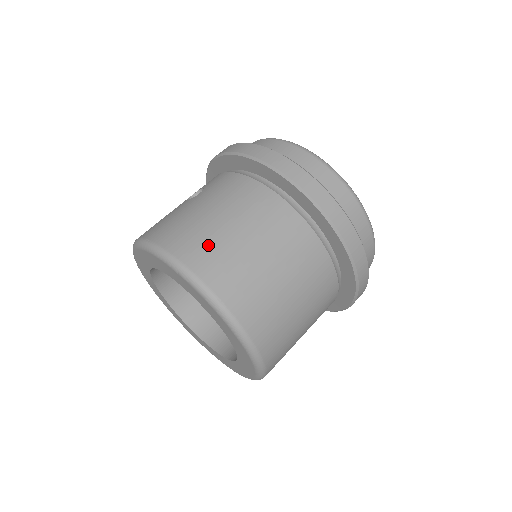
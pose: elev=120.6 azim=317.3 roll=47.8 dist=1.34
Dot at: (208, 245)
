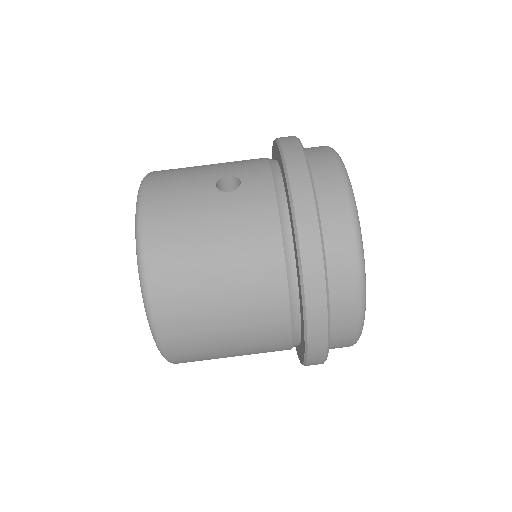
Dot at: (181, 277)
